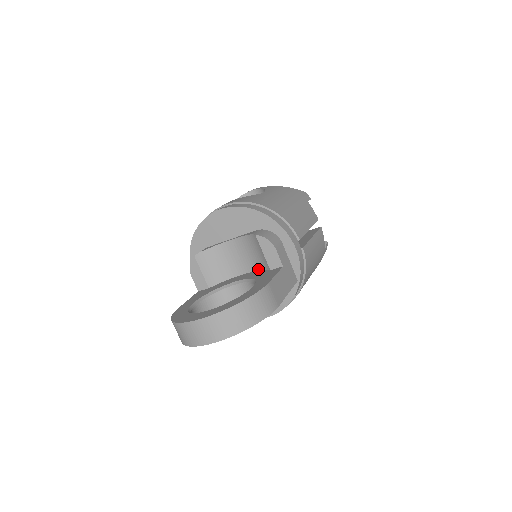
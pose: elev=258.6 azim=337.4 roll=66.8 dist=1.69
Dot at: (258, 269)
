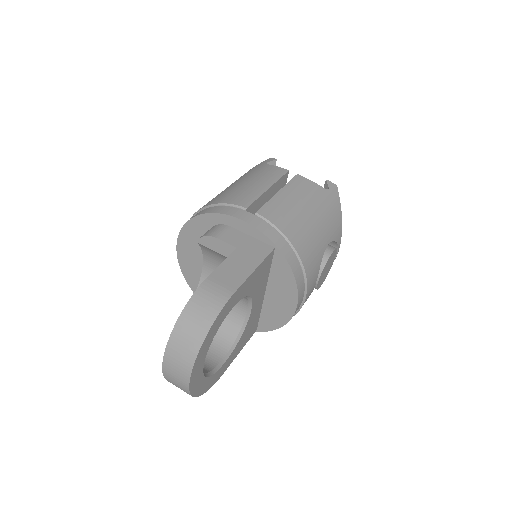
Dot at: occluded
